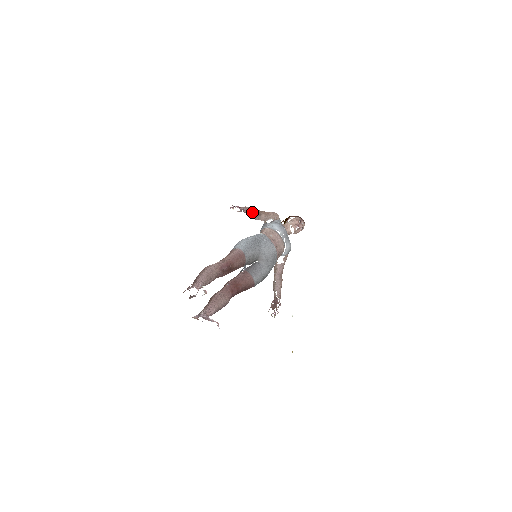
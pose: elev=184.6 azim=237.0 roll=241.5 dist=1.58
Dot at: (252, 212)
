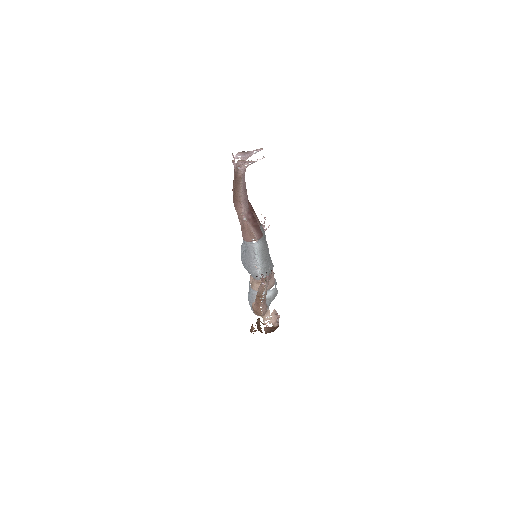
Dot at: occluded
